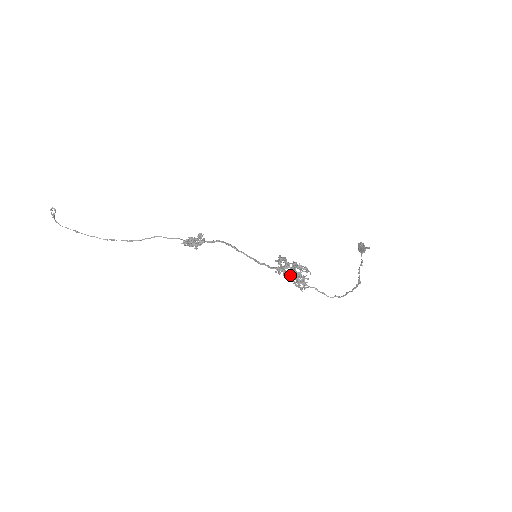
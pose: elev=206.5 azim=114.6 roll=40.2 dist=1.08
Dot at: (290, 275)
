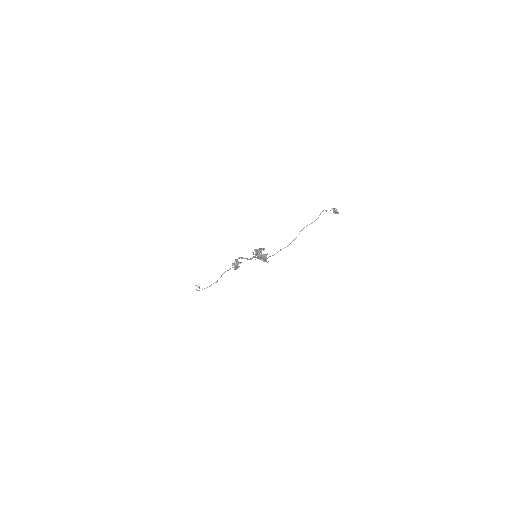
Dot at: occluded
